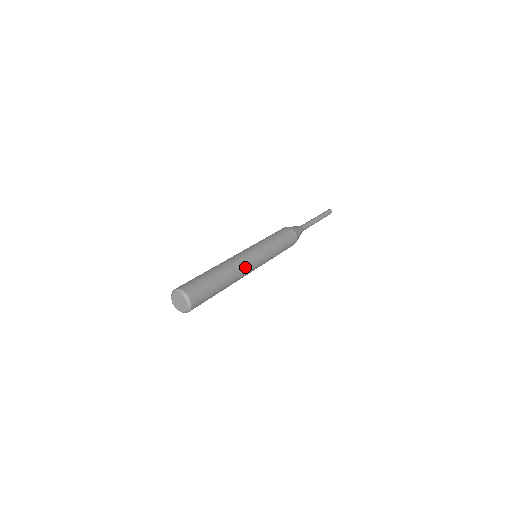
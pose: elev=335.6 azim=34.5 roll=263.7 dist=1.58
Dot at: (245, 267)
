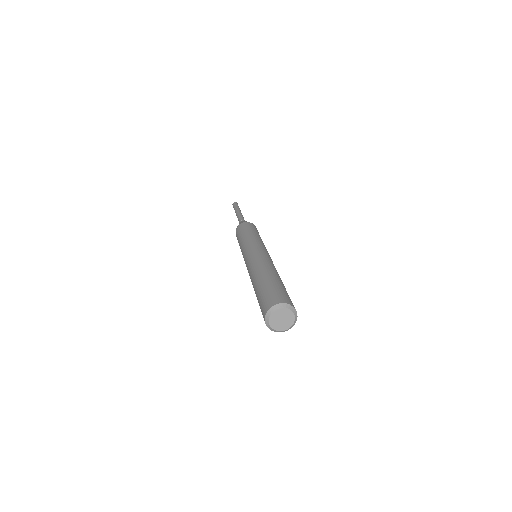
Dot at: occluded
